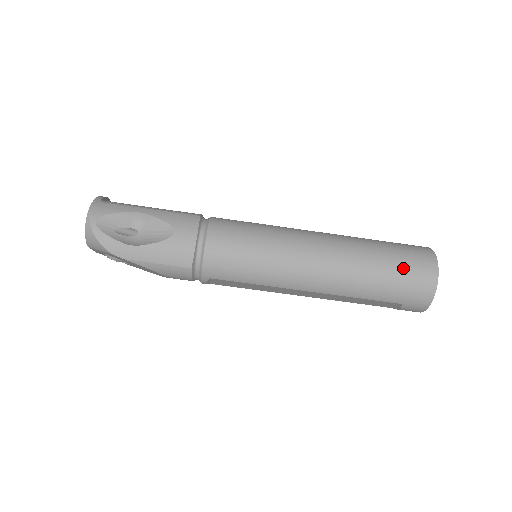
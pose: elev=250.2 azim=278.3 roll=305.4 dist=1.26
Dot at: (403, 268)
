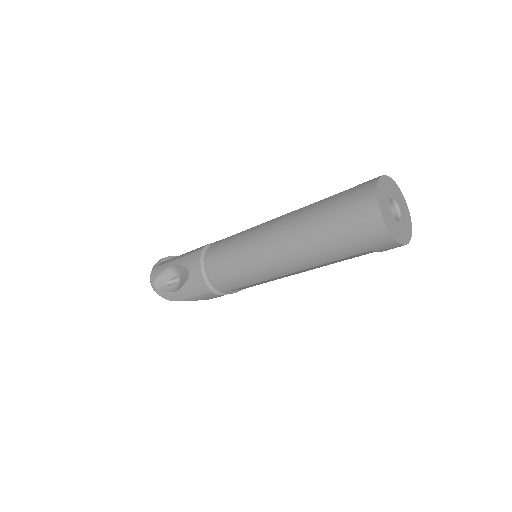
Dot at: (345, 221)
